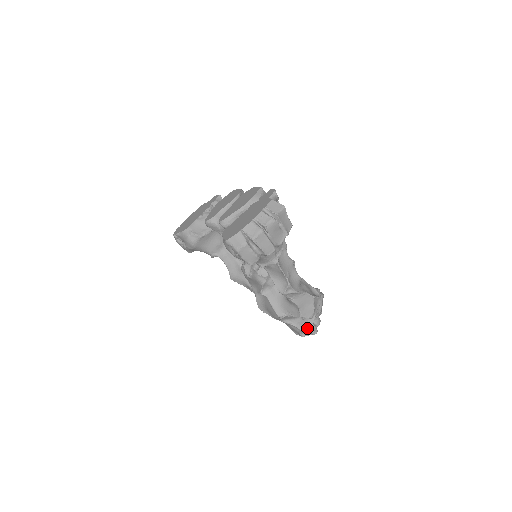
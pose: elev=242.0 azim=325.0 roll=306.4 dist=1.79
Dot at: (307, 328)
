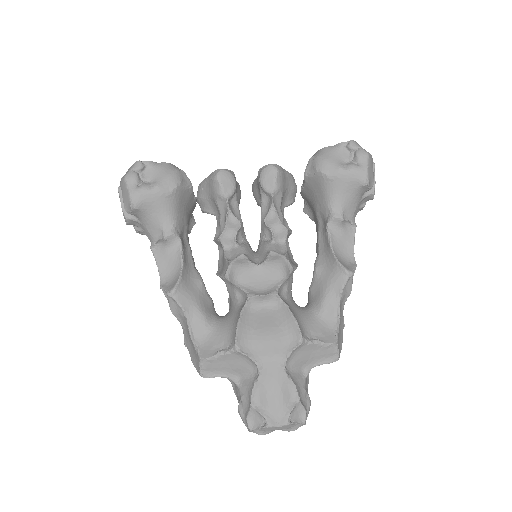
Dot at: (303, 401)
